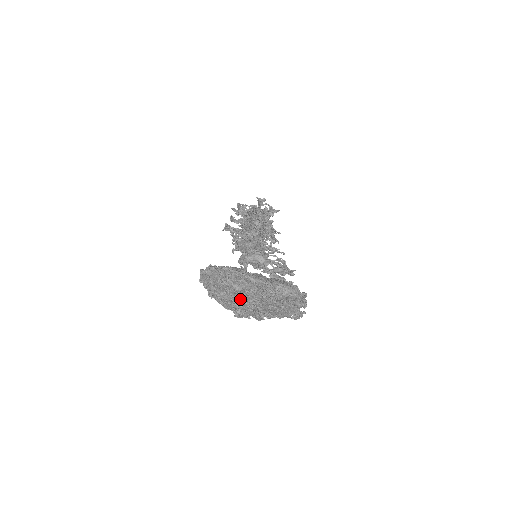
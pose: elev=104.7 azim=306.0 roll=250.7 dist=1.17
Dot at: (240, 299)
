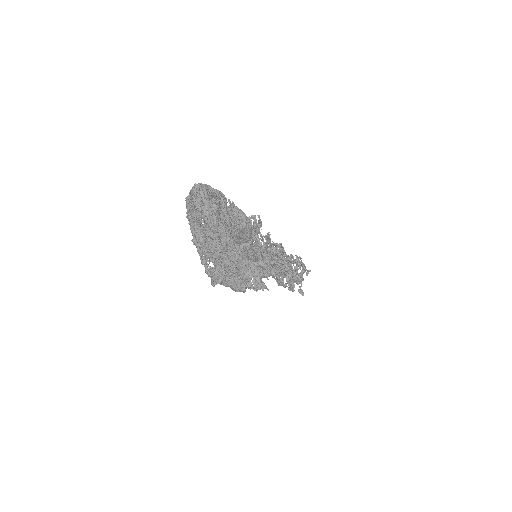
Dot at: (209, 235)
